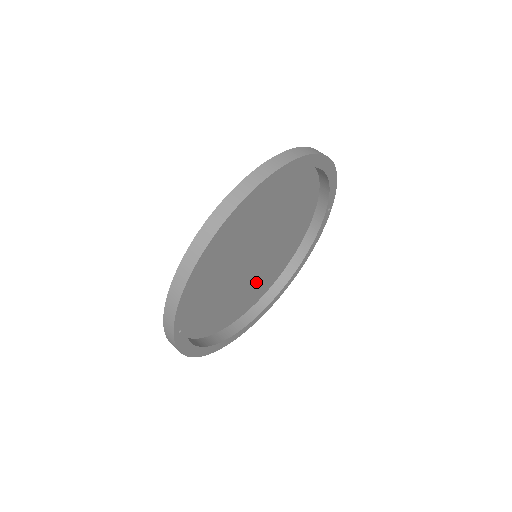
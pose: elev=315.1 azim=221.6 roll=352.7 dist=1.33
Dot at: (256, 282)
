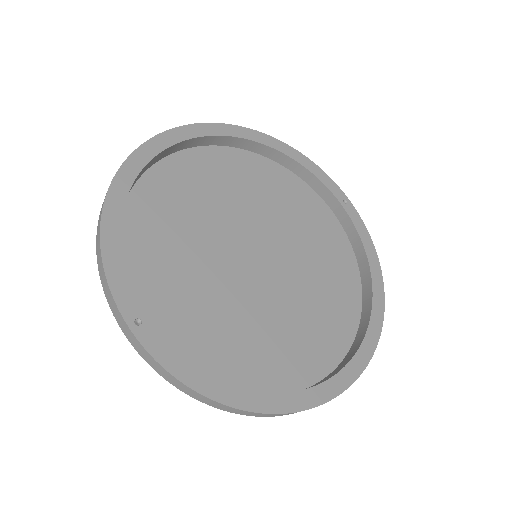
Dot at: (305, 311)
